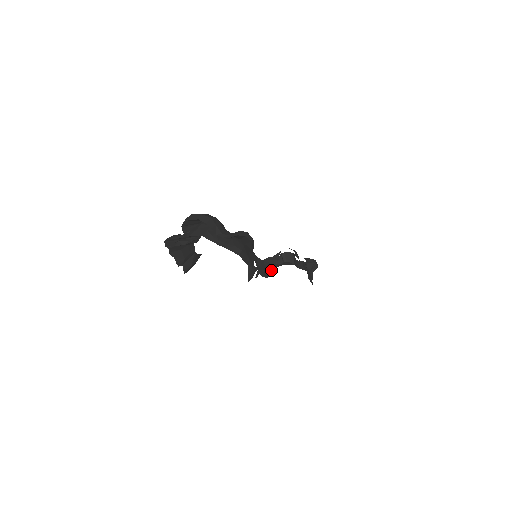
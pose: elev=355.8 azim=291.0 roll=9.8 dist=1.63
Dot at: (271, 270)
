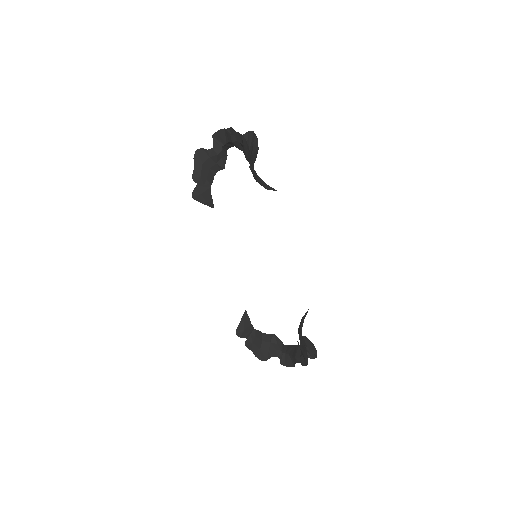
Dot at: (260, 184)
